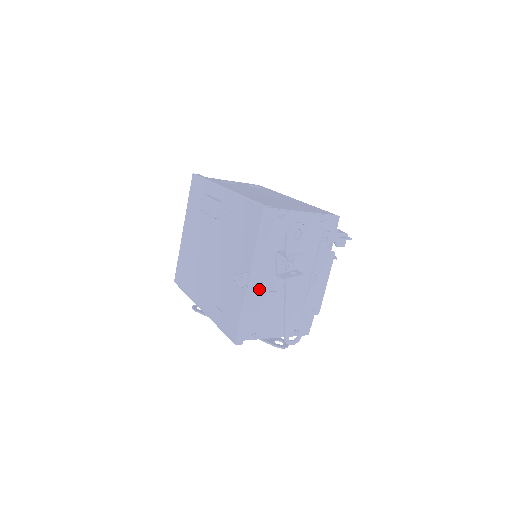
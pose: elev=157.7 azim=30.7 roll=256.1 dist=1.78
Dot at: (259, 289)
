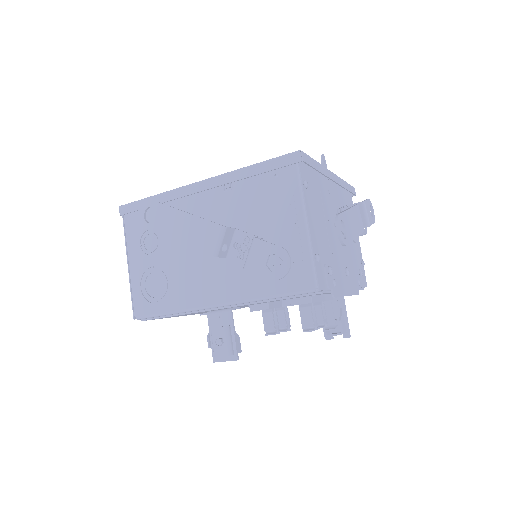
Dot at: (326, 189)
